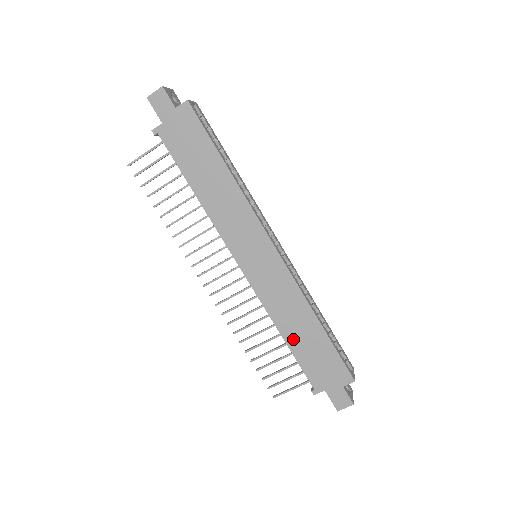
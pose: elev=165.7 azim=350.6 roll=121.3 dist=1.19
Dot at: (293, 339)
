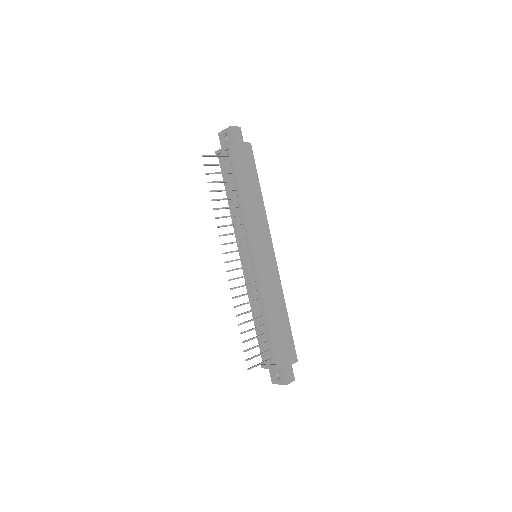
Dot at: (272, 320)
